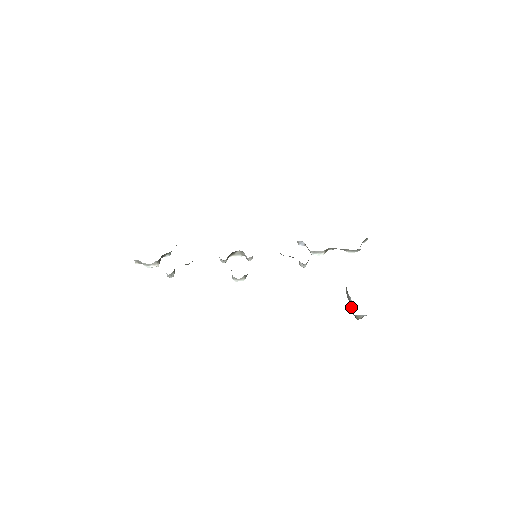
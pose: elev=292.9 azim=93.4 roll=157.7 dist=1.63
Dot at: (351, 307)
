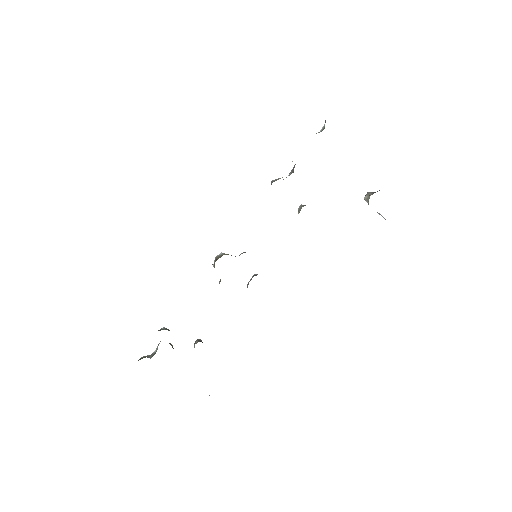
Dot at: occluded
